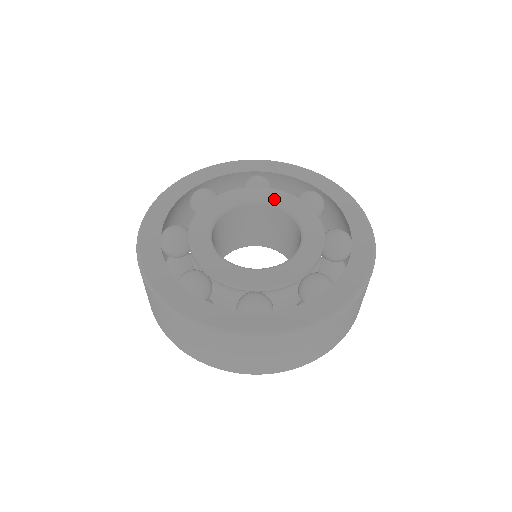
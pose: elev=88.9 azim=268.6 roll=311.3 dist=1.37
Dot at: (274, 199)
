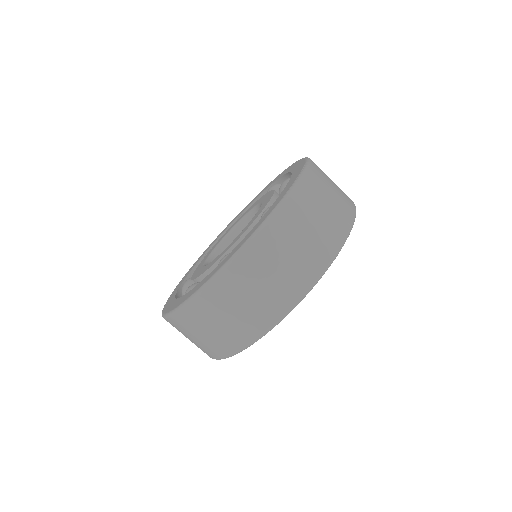
Dot at: (246, 213)
